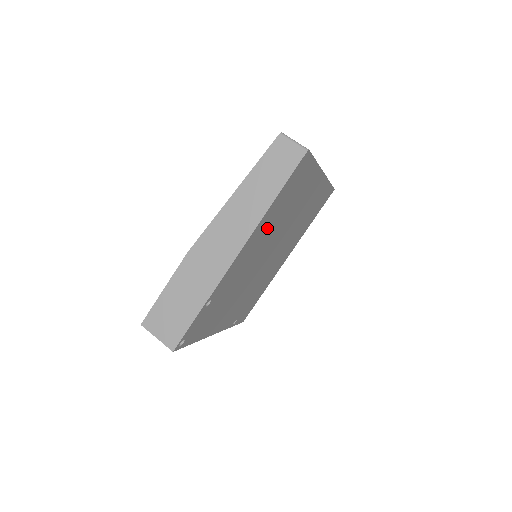
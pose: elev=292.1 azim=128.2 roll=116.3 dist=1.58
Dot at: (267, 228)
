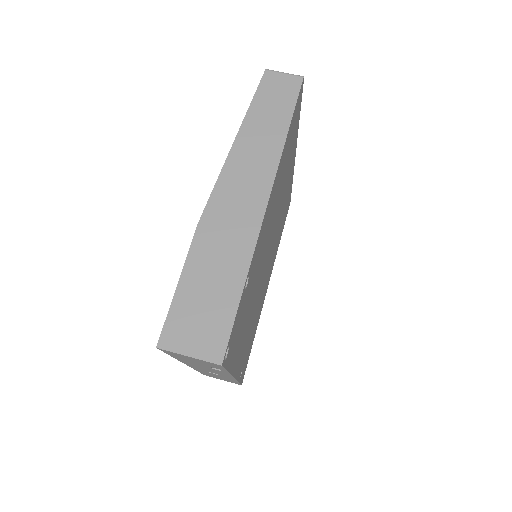
Dot at: (277, 187)
